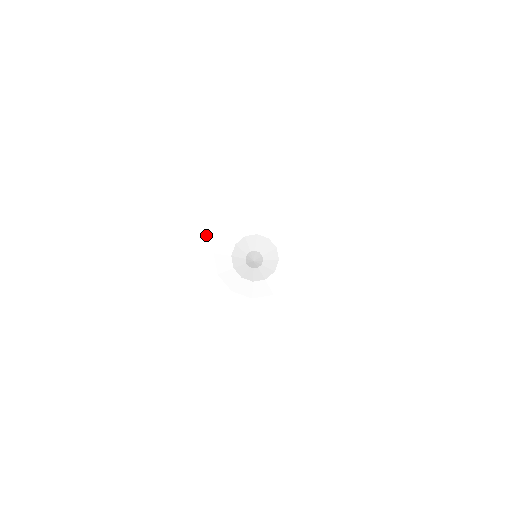
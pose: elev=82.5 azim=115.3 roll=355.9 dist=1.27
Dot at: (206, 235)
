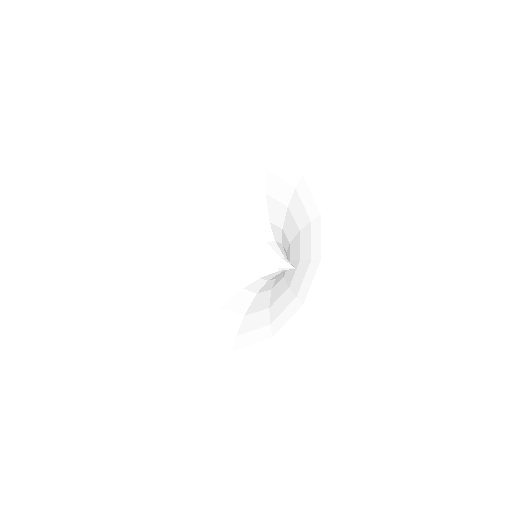
Dot at: (219, 263)
